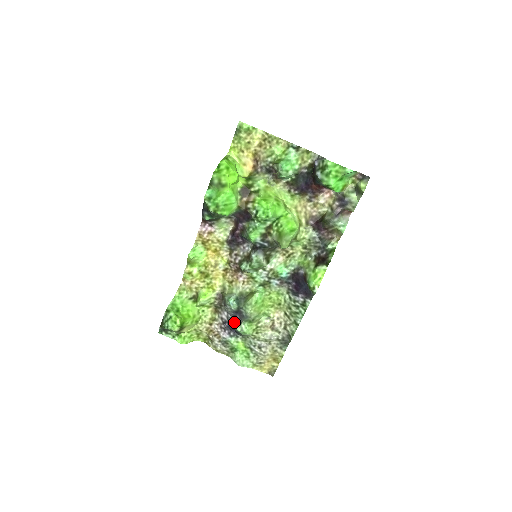
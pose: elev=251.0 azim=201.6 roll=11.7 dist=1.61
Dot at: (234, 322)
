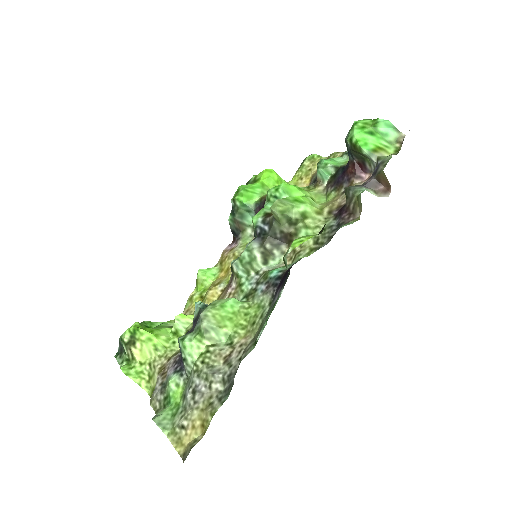
Dot at: occluded
